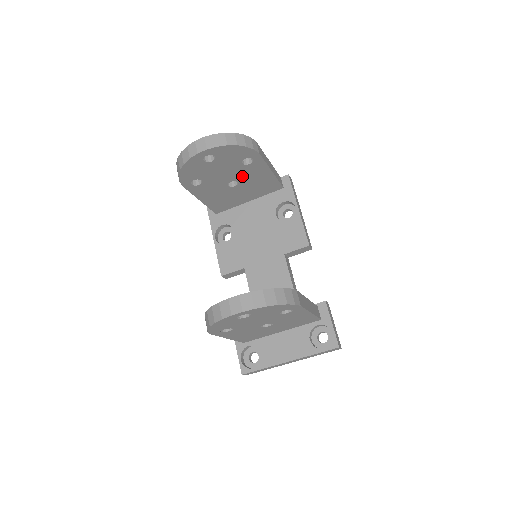
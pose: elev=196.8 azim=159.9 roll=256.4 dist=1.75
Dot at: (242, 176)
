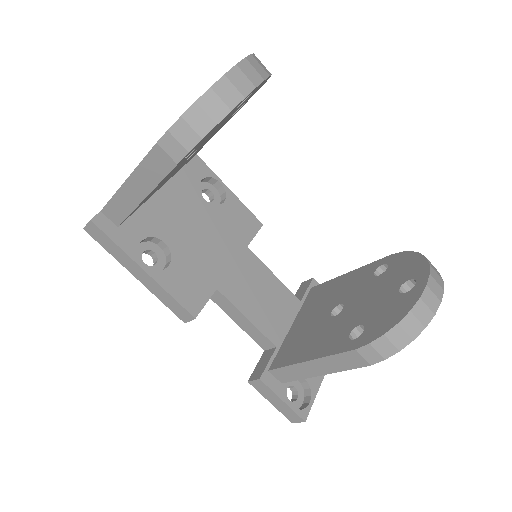
Dot at: occluded
